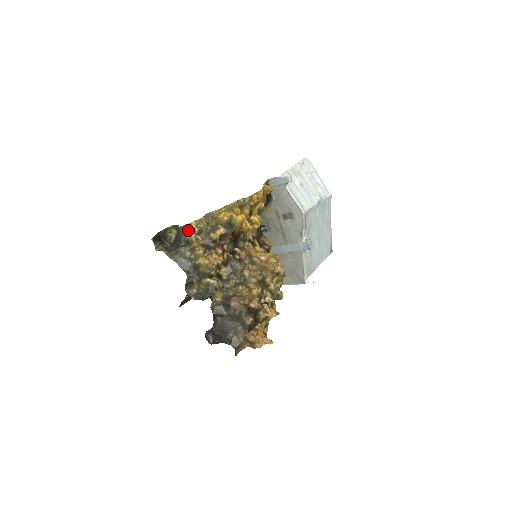
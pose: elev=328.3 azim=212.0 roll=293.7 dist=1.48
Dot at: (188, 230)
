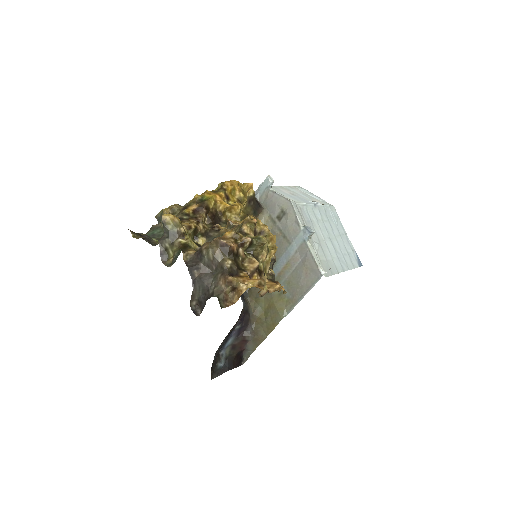
Dot at: (162, 213)
